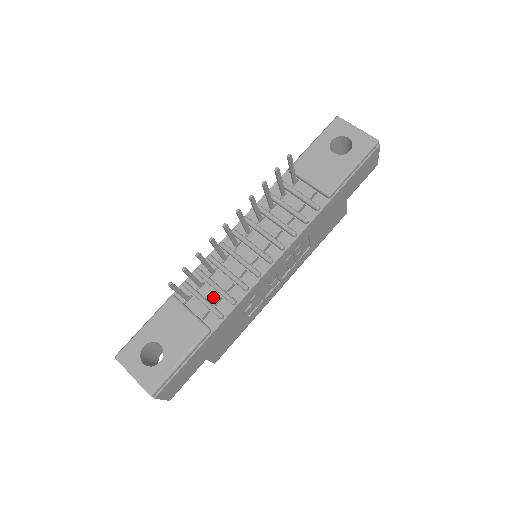
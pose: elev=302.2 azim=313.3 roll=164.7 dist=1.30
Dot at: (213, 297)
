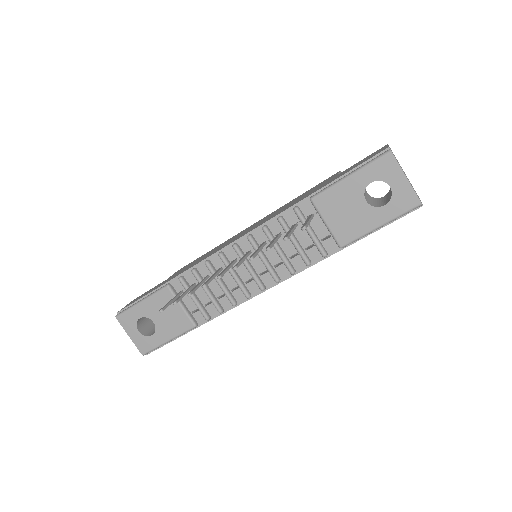
Dot at: (204, 298)
